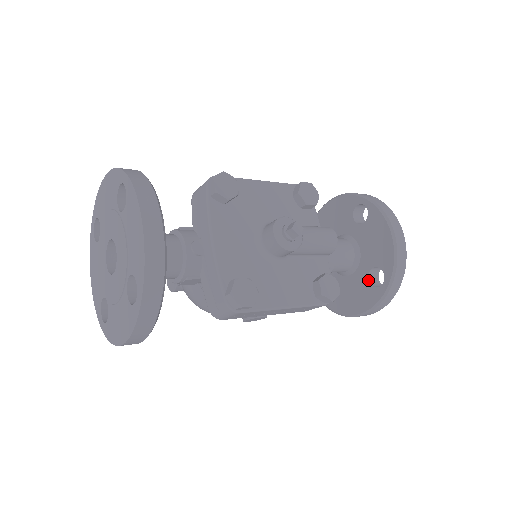
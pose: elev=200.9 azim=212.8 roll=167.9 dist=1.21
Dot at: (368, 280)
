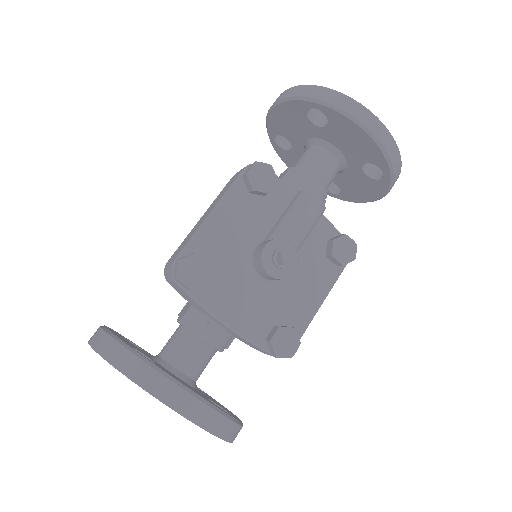
Dot at: (365, 175)
